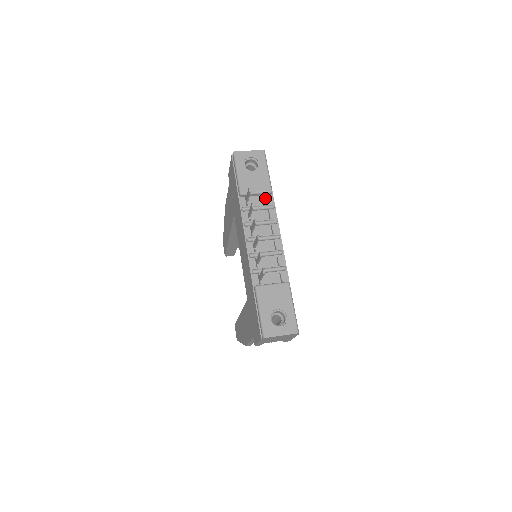
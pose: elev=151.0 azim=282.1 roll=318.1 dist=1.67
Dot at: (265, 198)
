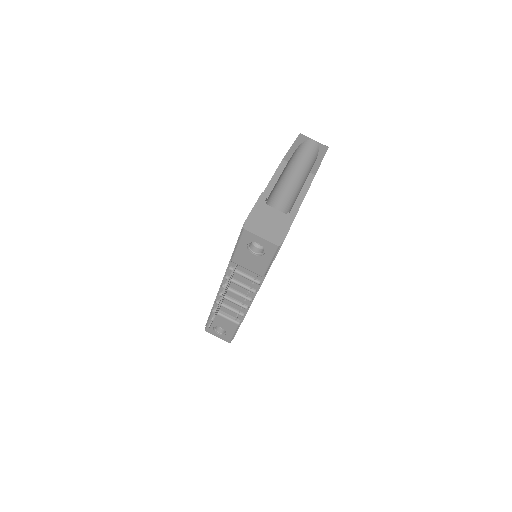
Dot at: occluded
